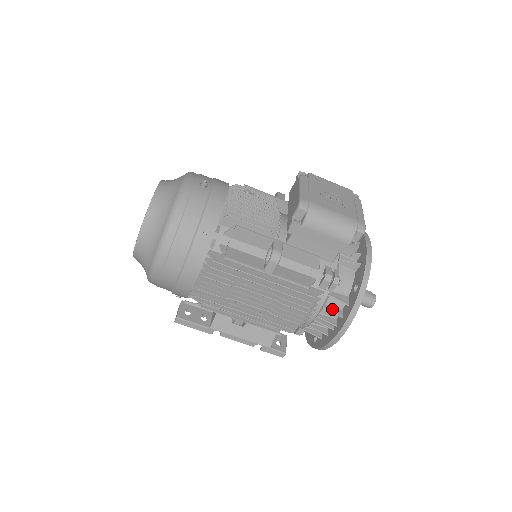
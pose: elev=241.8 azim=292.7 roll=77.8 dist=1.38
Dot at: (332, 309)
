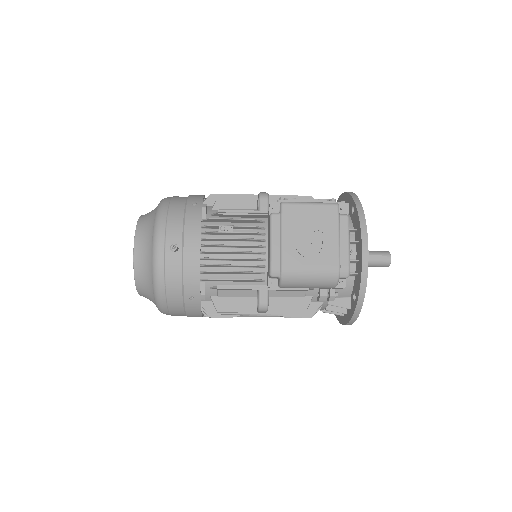
Dot at: (336, 308)
